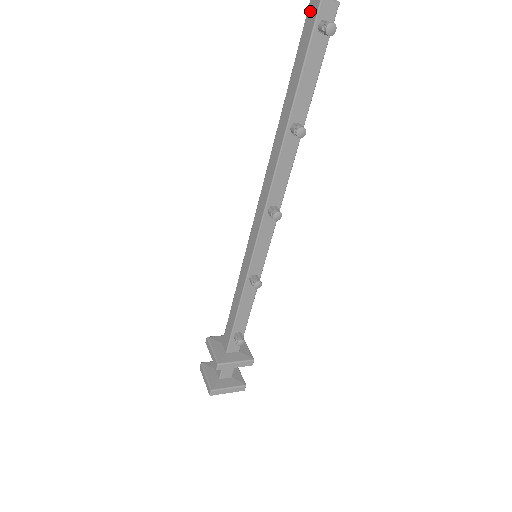
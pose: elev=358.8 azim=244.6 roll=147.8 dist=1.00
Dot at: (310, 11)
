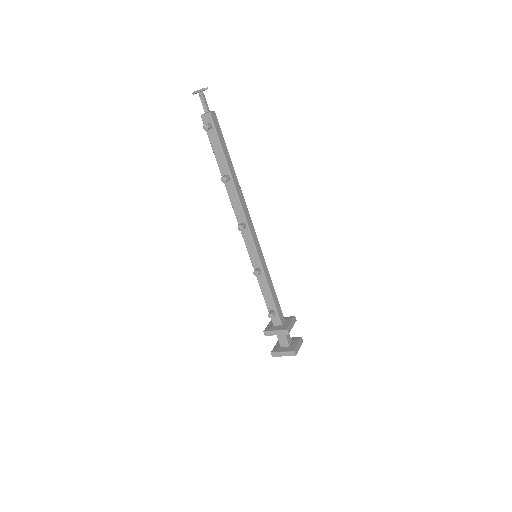
Dot at: occluded
